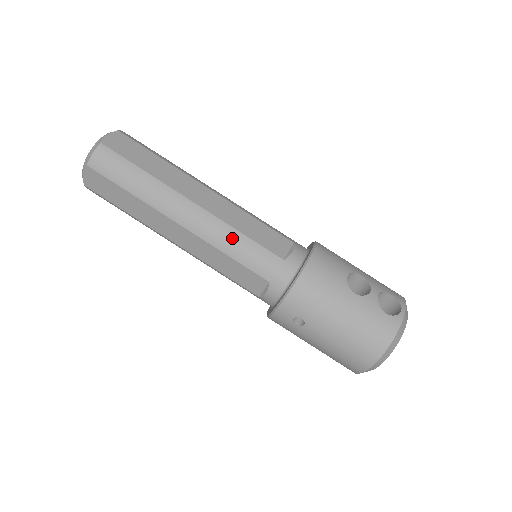
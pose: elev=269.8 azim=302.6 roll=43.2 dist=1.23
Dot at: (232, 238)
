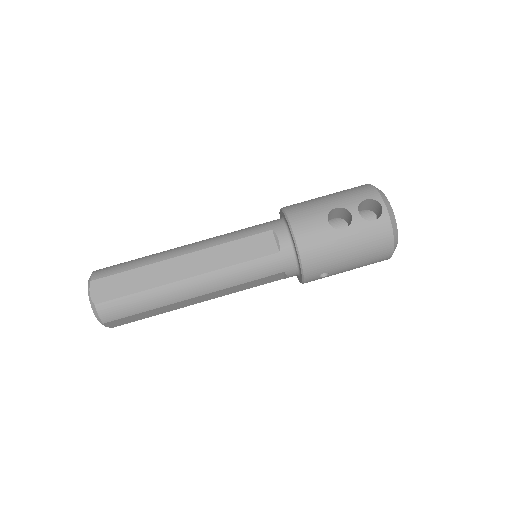
Dot at: (235, 273)
